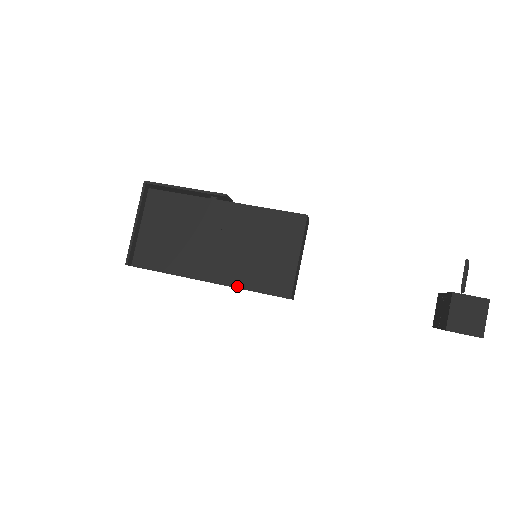
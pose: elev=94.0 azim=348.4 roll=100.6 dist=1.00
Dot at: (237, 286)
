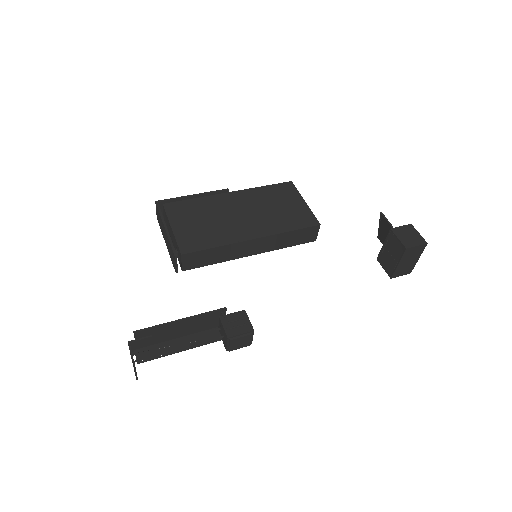
Dot at: (278, 232)
